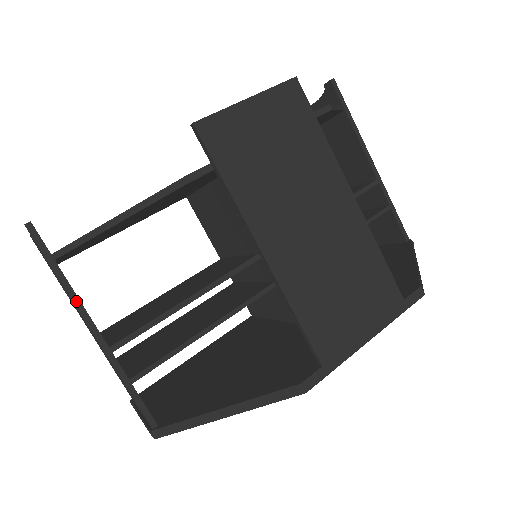
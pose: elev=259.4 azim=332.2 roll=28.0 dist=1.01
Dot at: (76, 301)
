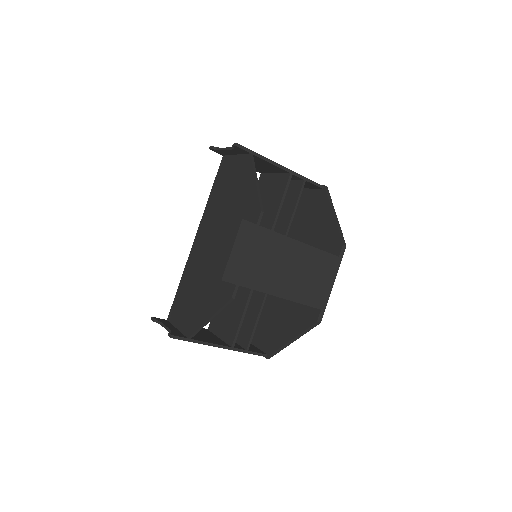
Dot at: (208, 344)
